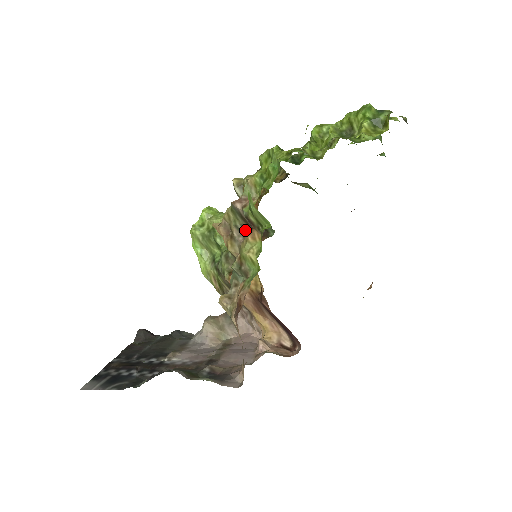
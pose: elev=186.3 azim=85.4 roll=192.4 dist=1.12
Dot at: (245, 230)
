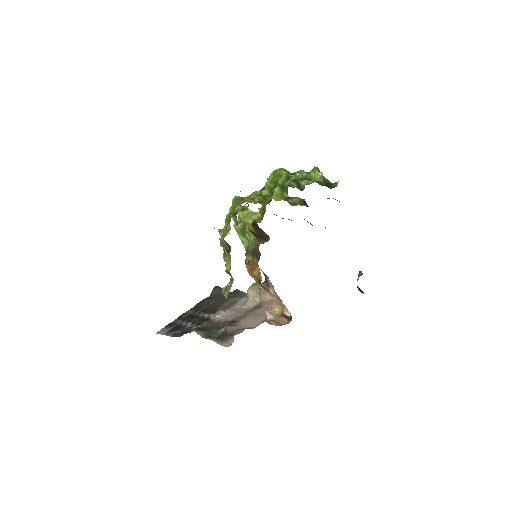
Dot at: (229, 249)
